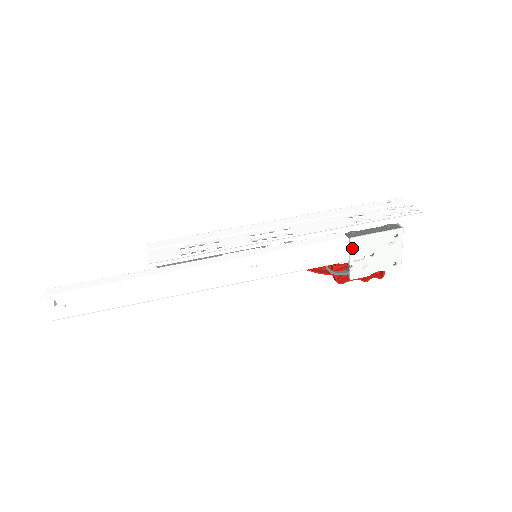
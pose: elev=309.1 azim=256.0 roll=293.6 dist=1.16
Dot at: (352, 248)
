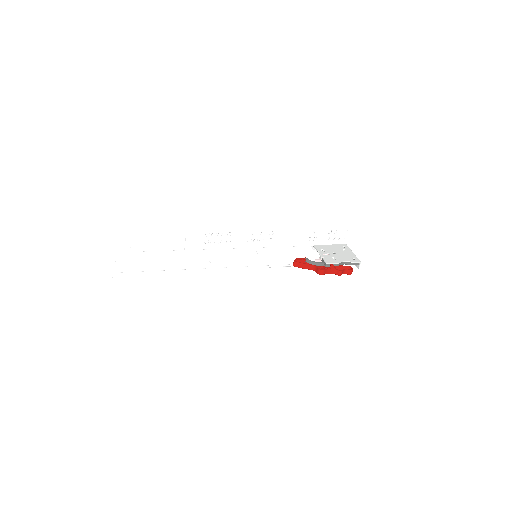
Dot at: (318, 249)
